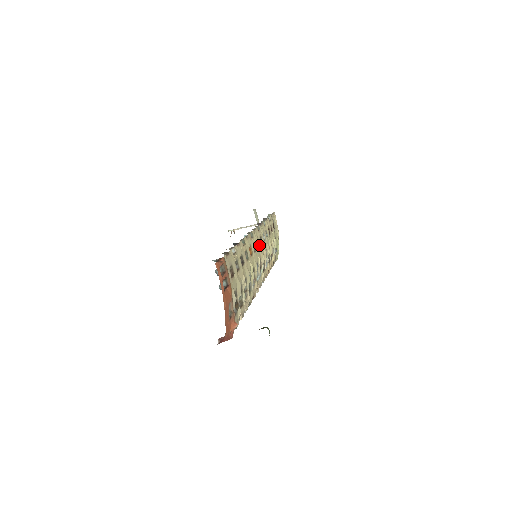
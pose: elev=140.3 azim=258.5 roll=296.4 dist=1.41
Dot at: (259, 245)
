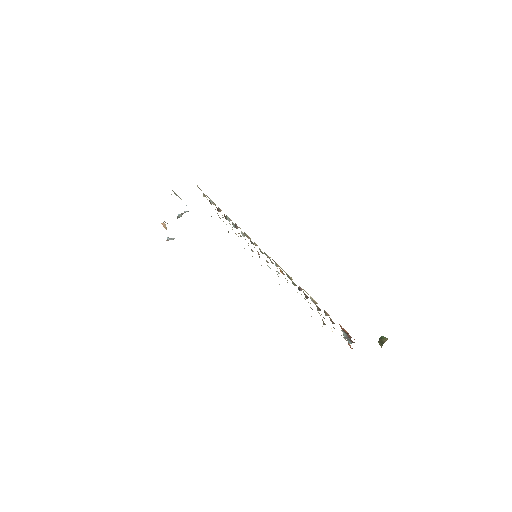
Dot at: (259, 249)
